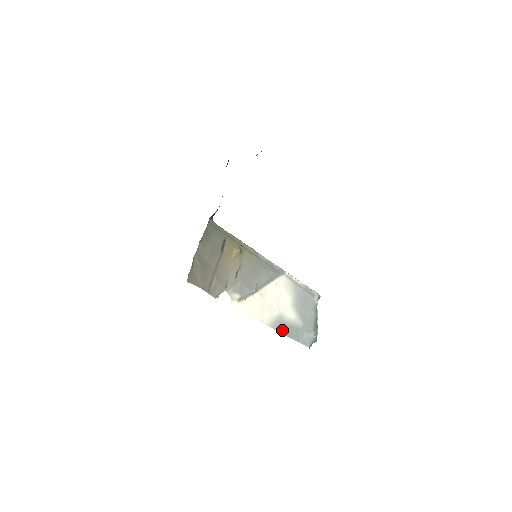
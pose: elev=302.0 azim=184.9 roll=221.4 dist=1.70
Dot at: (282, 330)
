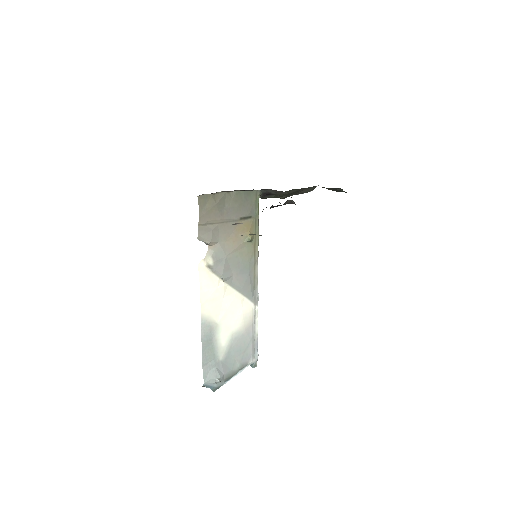
Dot at: (205, 337)
